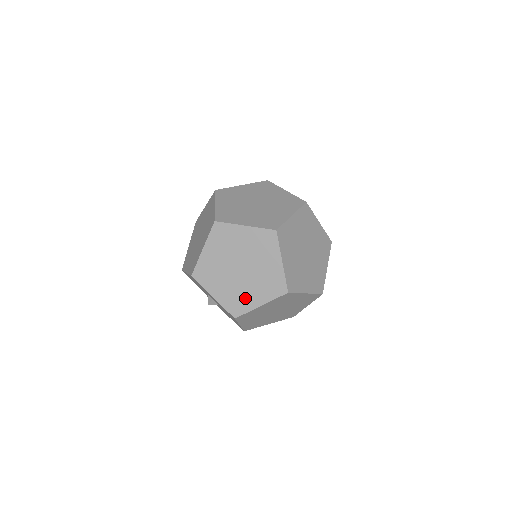
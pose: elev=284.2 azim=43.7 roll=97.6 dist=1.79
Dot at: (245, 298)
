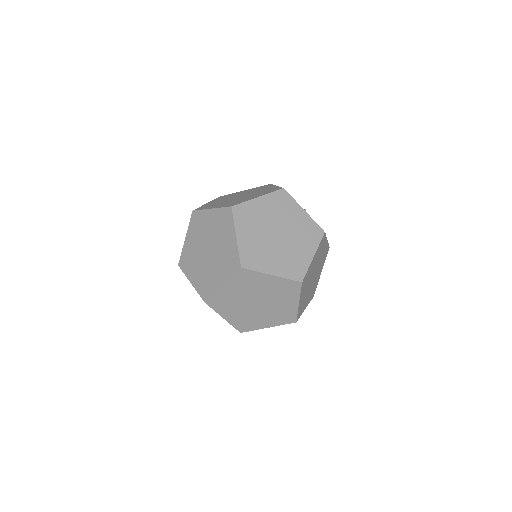
Dot at: (211, 280)
